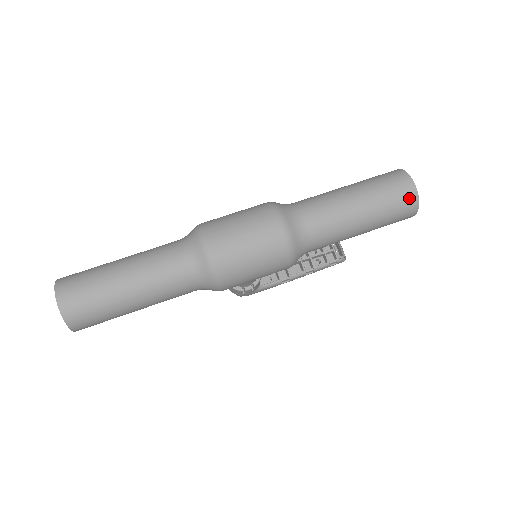
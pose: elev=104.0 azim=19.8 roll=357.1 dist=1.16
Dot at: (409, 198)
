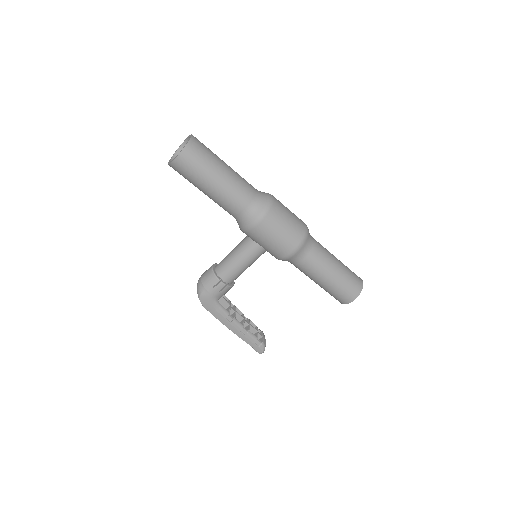
Dot at: (359, 283)
